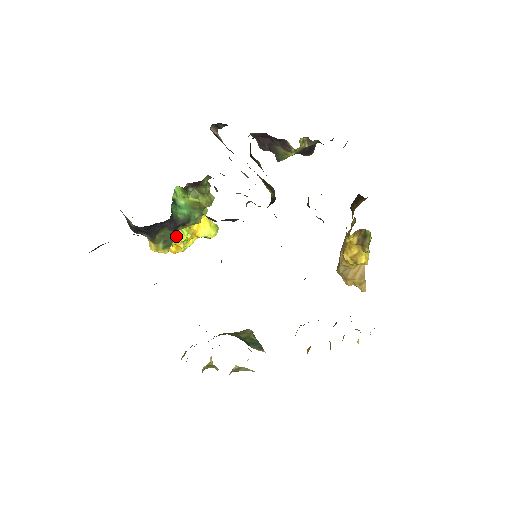
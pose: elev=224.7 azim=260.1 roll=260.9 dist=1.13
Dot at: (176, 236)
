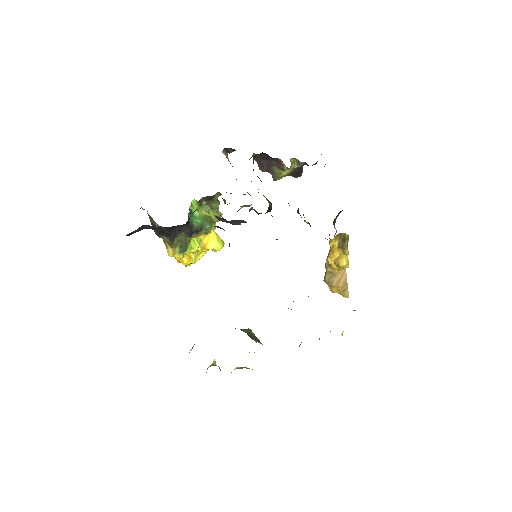
Dot at: (190, 245)
